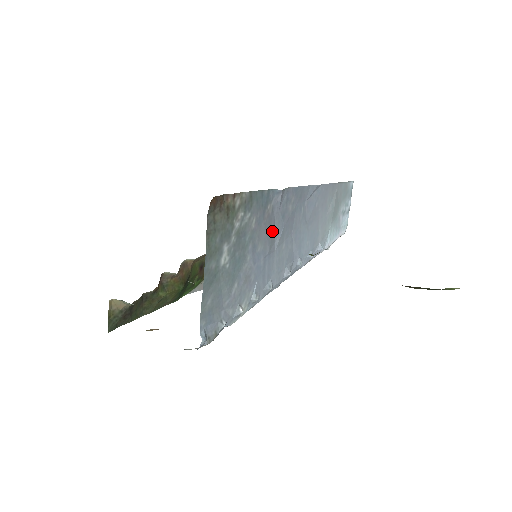
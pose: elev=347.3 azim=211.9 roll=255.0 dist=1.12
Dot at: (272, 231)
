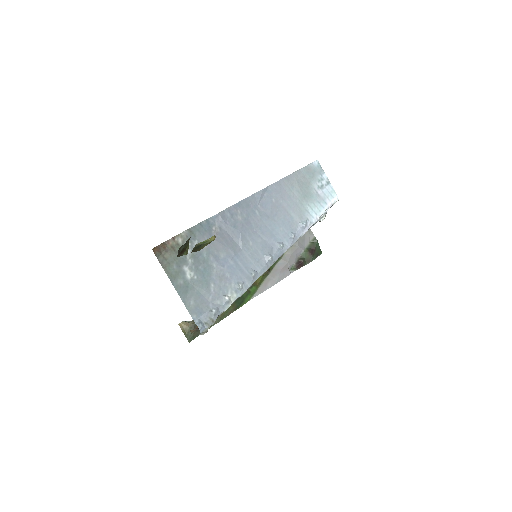
Dot at: (229, 240)
